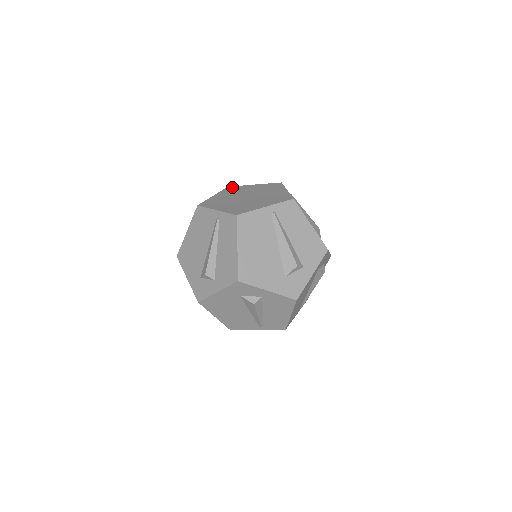
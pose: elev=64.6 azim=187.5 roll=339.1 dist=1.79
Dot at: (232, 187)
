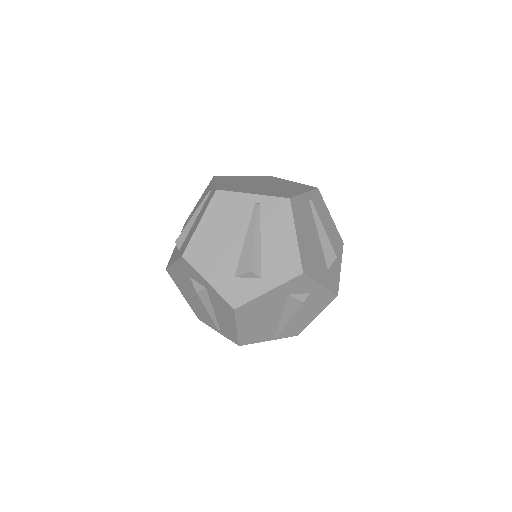
Dot at: (221, 176)
